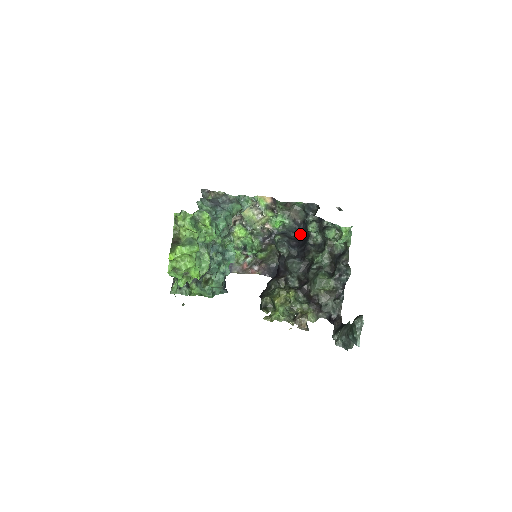
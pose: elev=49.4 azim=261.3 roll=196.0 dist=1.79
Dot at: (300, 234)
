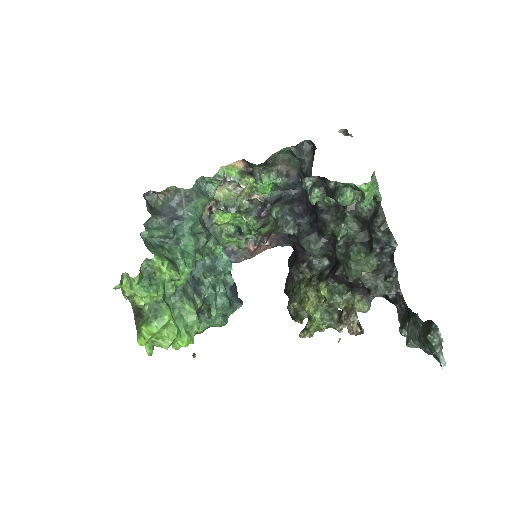
Dot at: occluded
